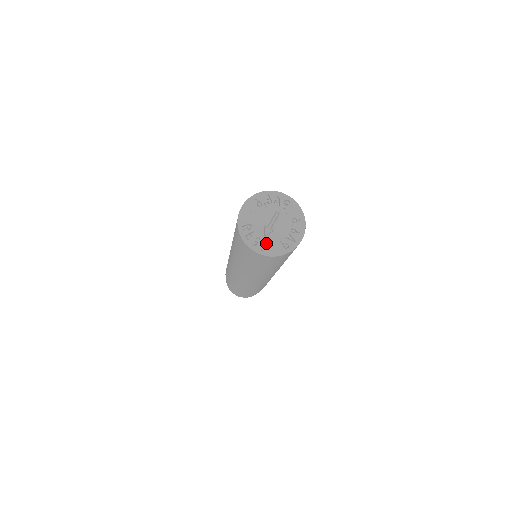
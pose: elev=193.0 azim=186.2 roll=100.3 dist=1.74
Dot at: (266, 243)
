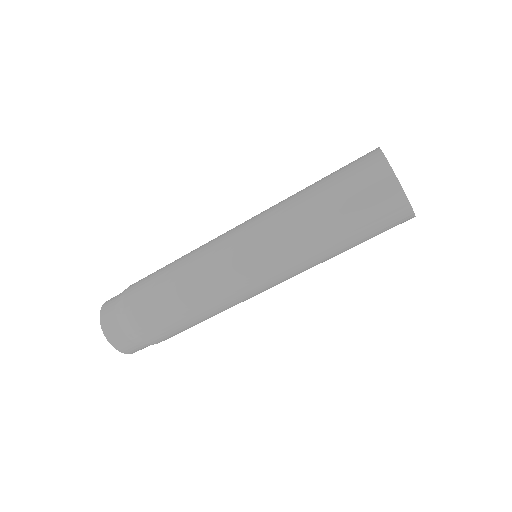
Dot at: occluded
